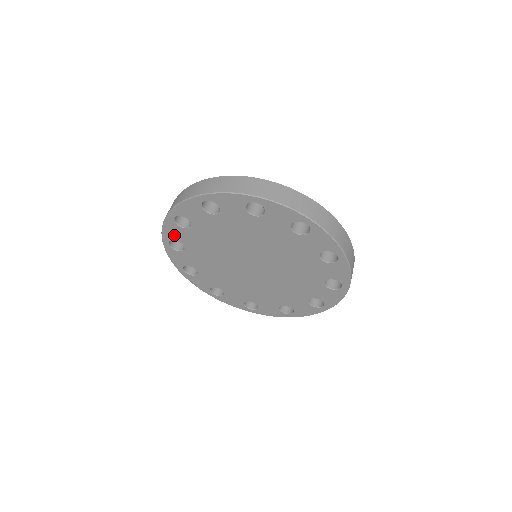
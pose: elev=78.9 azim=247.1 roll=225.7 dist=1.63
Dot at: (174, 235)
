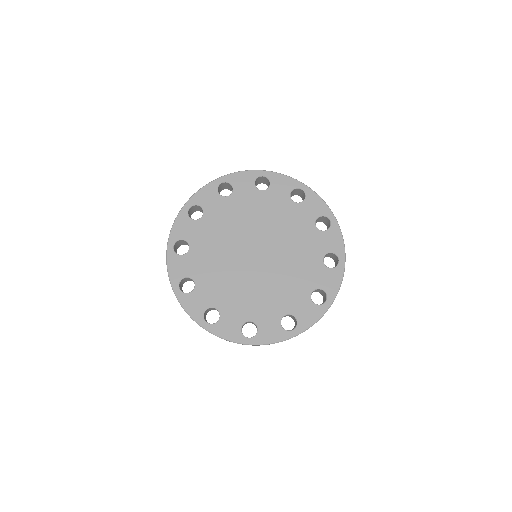
Dot at: (180, 272)
